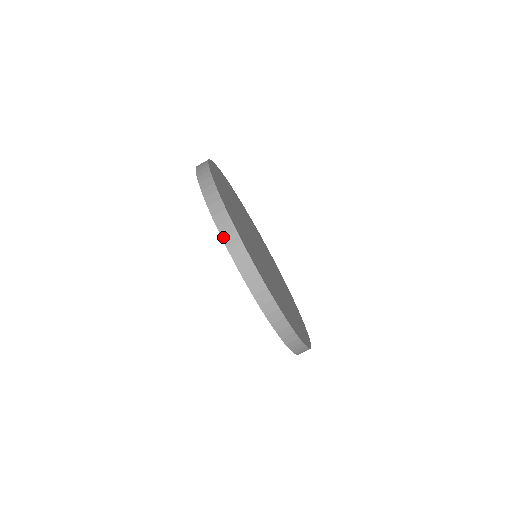
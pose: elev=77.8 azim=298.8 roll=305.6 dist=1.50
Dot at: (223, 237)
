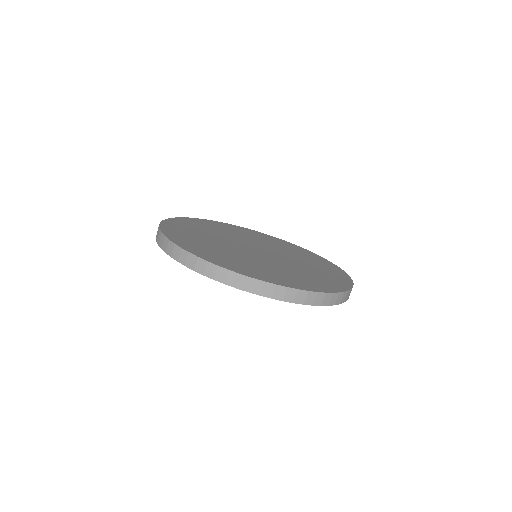
Dot at: (157, 241)
